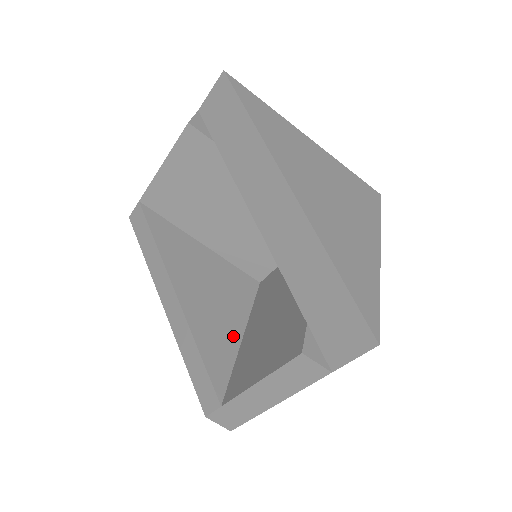
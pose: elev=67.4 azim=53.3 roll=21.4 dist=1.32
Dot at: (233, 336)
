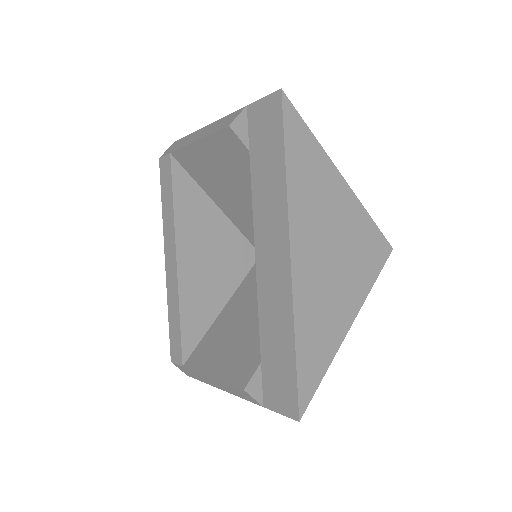
Dot at: (215, 306)
